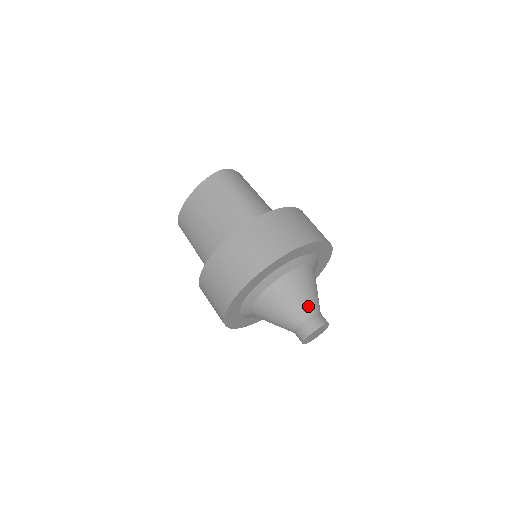
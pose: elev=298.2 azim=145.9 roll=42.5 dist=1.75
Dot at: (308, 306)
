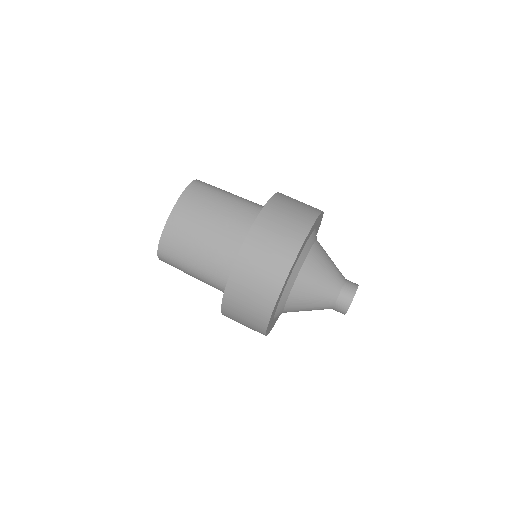
Dot at: (338, 273)
